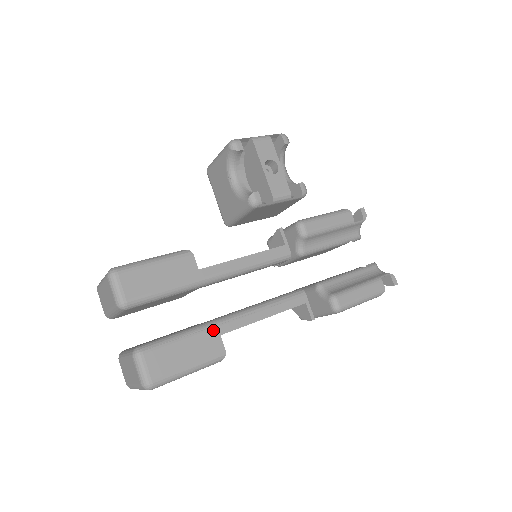
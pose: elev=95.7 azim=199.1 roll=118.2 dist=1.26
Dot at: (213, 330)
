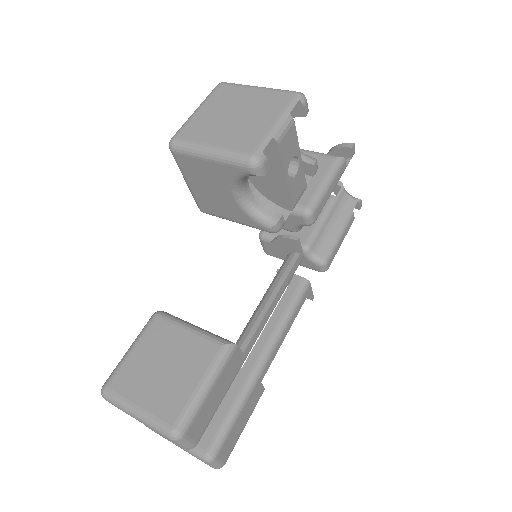
Dot at: (257, 385)
